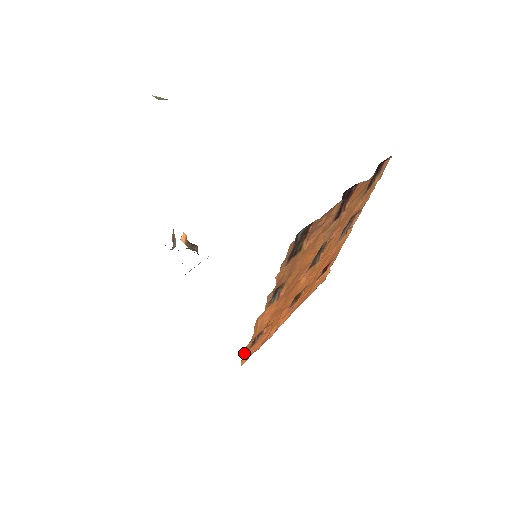
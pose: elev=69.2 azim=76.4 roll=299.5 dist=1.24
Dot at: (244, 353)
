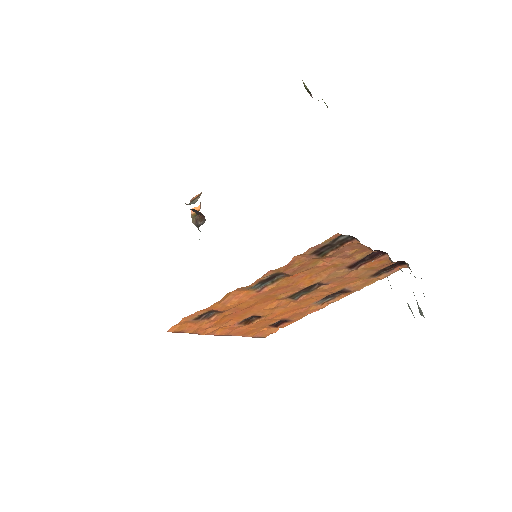
Dot at: (184, 320)
